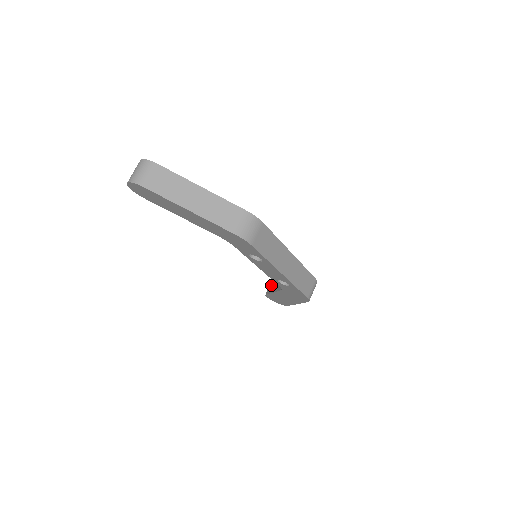
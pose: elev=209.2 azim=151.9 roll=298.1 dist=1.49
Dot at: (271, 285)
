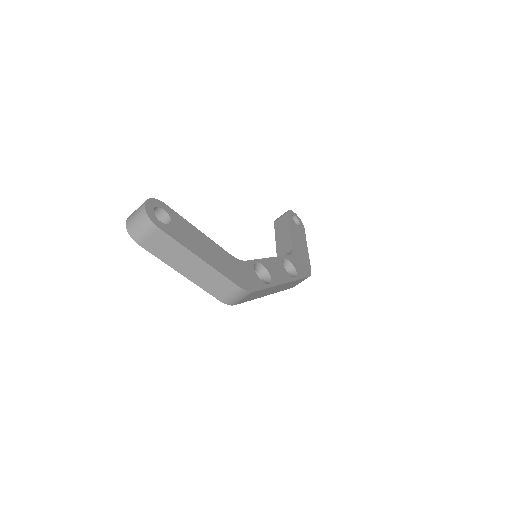
Dot at: (282, 221)
